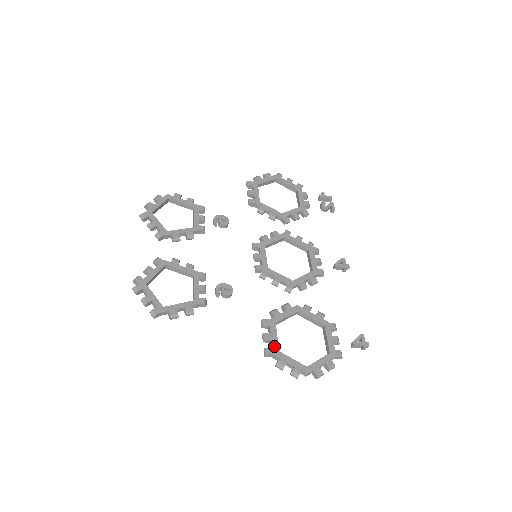
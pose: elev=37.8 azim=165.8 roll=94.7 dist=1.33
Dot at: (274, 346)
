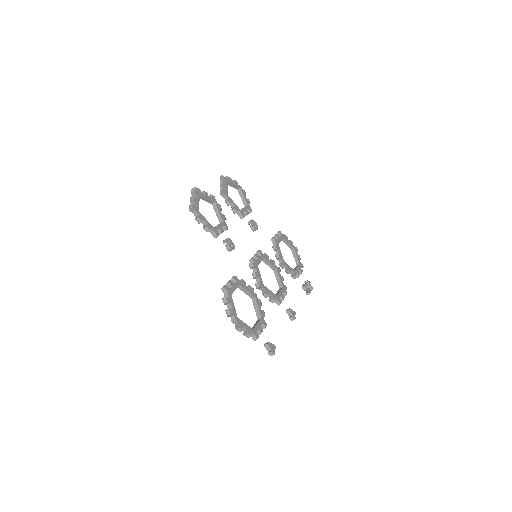
Dot at: (231, 290)
